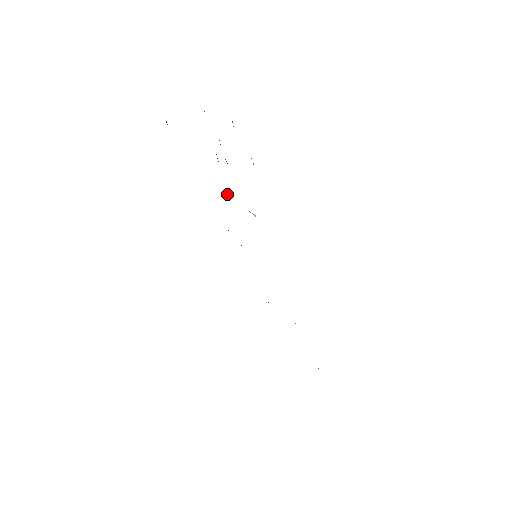
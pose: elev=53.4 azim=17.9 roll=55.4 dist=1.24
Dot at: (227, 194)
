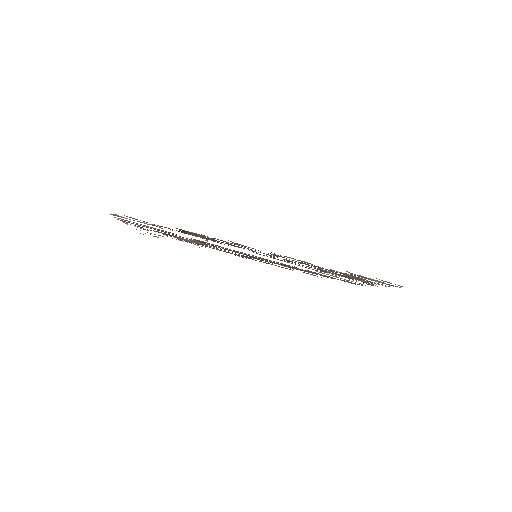
Dot at: (198, 242)
